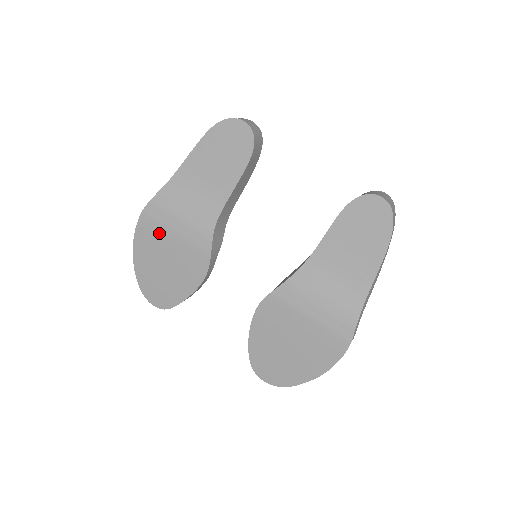
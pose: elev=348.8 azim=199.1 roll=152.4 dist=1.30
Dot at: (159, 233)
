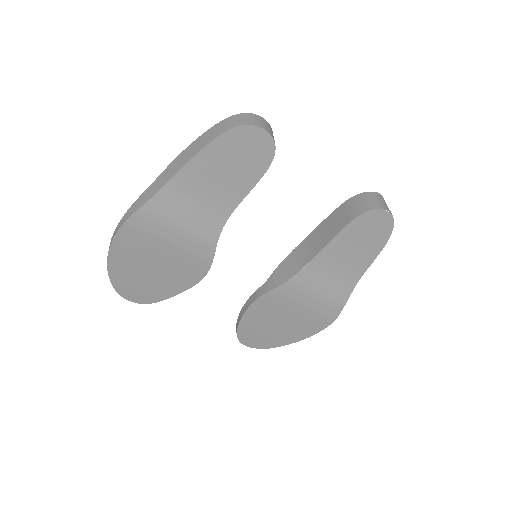
Dot at: (148, 243)
